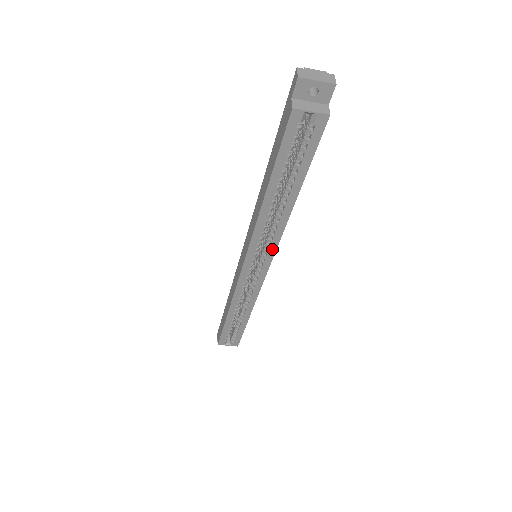
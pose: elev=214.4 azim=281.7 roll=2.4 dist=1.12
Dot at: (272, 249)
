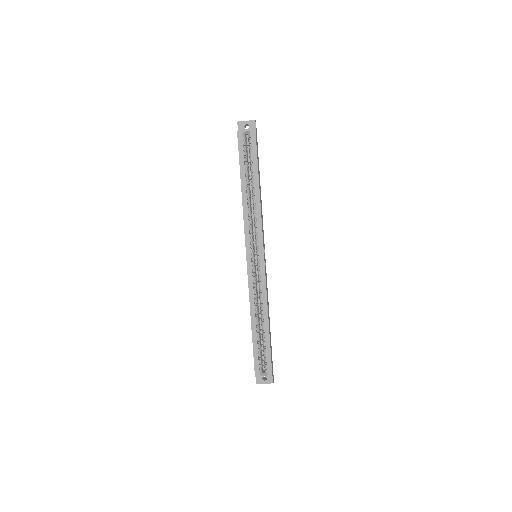
Dot at: (260, 236)
